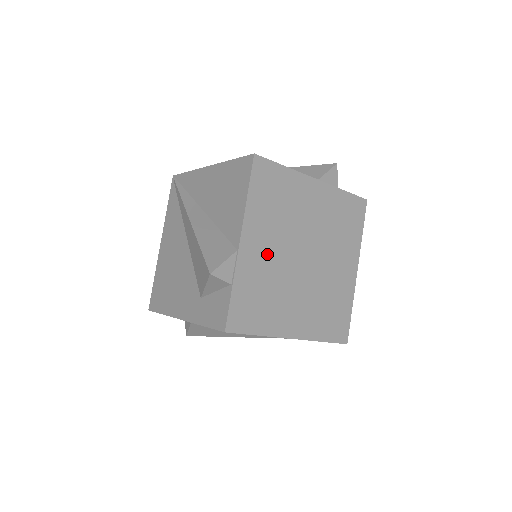
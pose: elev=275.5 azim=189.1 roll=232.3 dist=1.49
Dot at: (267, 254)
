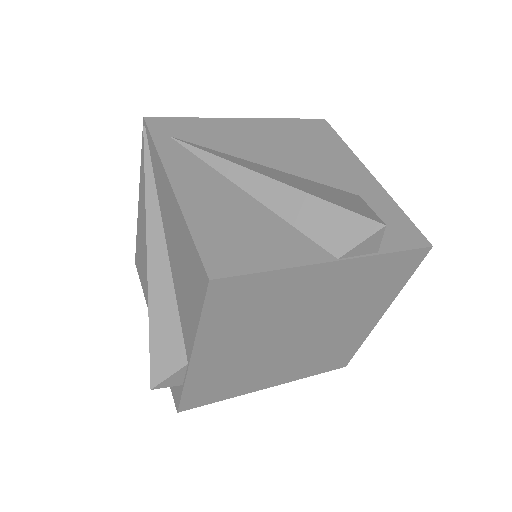
Dot at: (234, 353)
